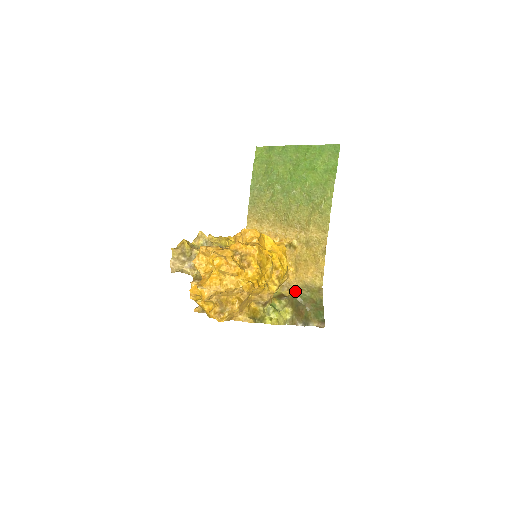
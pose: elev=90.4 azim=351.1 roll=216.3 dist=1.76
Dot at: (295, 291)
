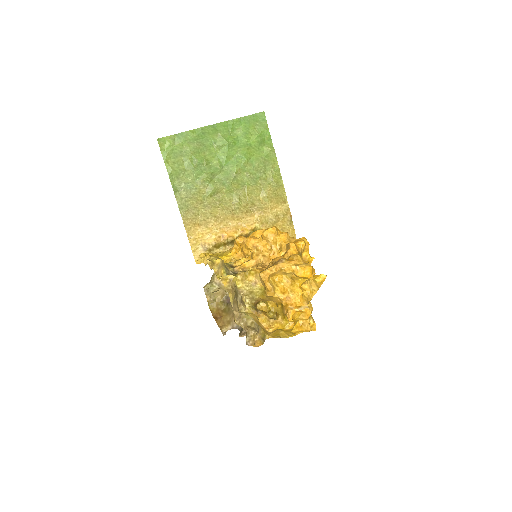
Dot at: occluded
